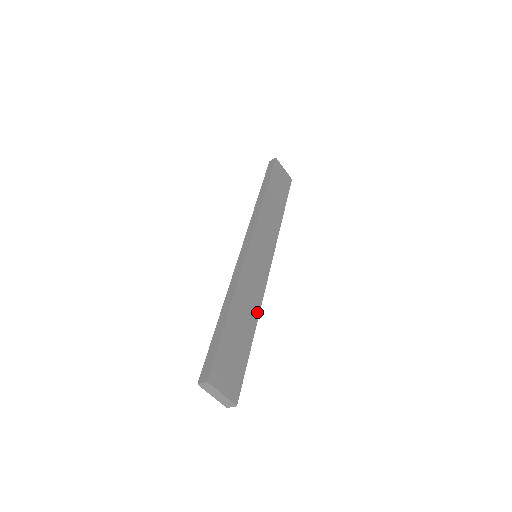
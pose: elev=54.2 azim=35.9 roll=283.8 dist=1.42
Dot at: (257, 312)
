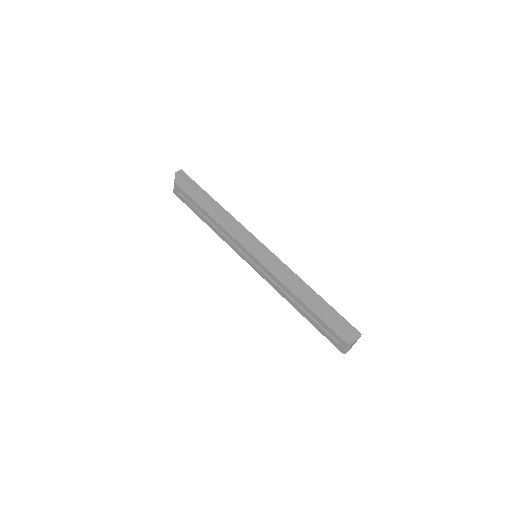
Dot at: occluded
